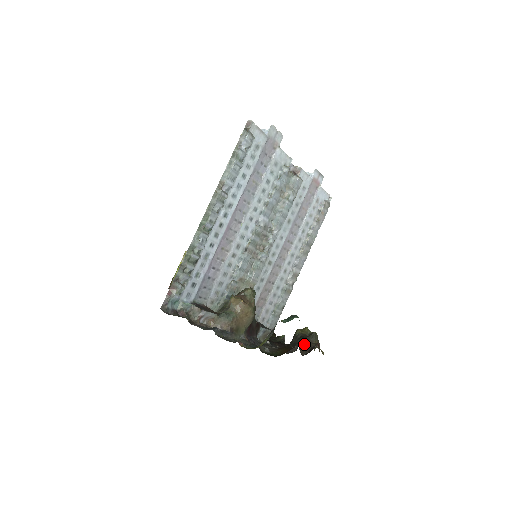
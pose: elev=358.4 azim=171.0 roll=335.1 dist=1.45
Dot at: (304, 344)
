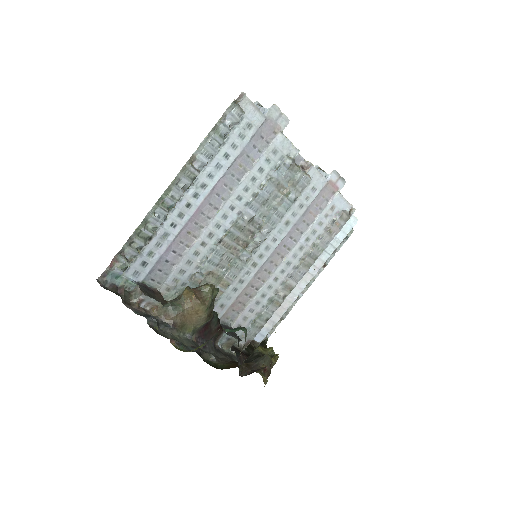
Dot at: (250, 364)
